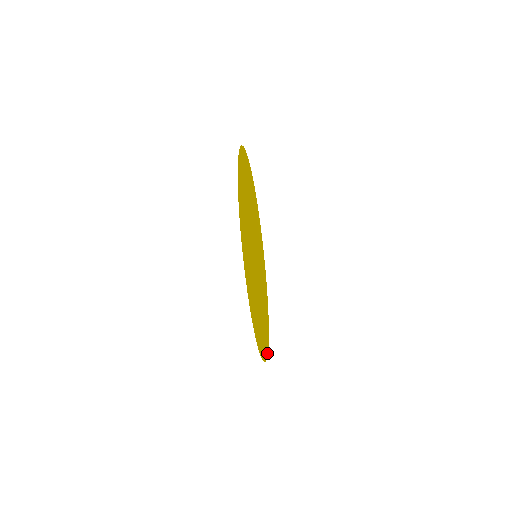
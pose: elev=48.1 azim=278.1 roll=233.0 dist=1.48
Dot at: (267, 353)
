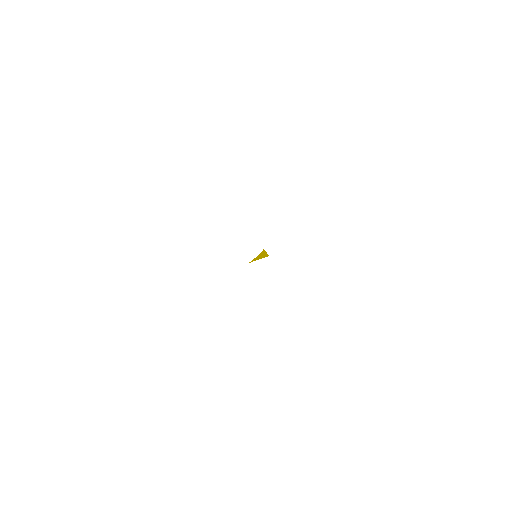
Dot at: occluded
